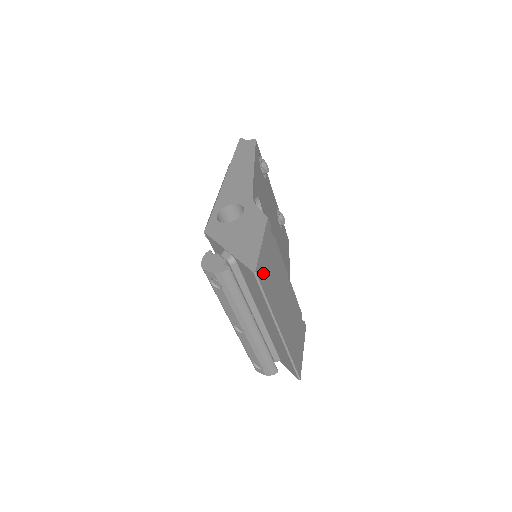
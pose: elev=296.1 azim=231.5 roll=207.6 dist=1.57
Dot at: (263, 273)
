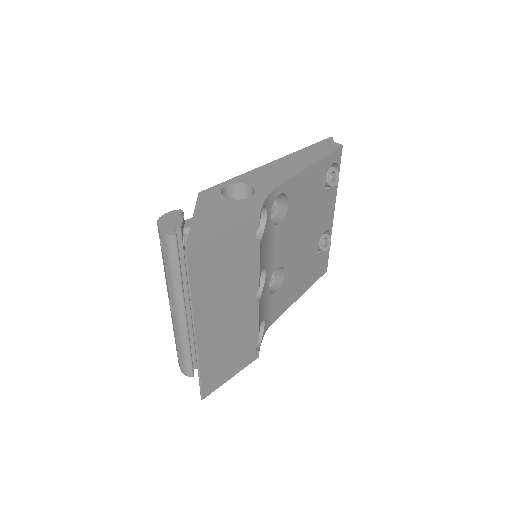
Dot at: (203, 263)
